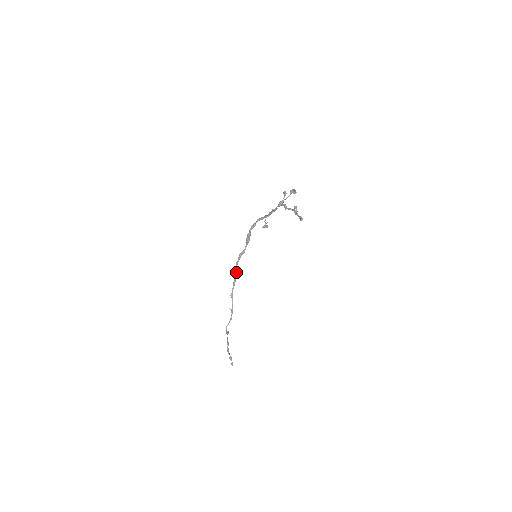
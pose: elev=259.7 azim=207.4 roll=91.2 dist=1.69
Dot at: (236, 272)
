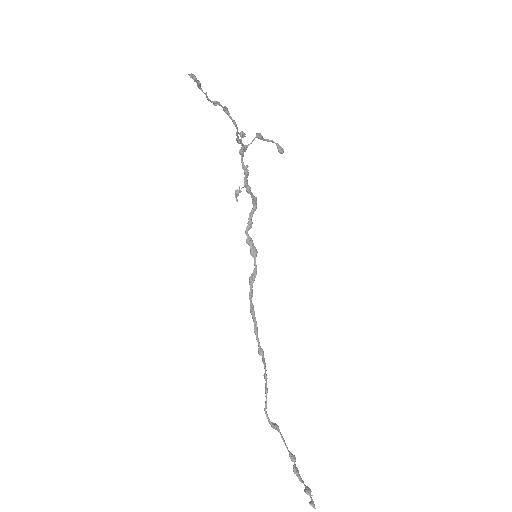
Dot at: (252, 308)
